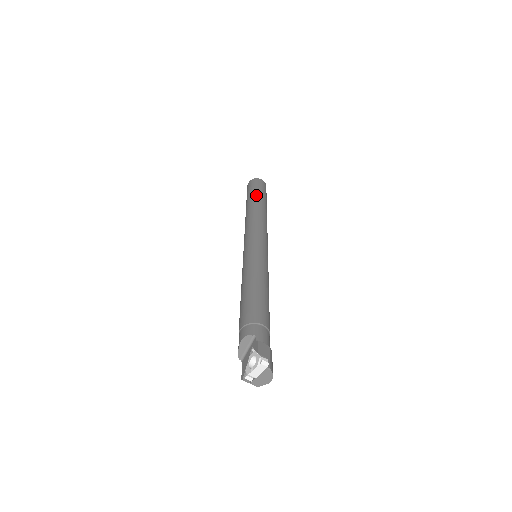
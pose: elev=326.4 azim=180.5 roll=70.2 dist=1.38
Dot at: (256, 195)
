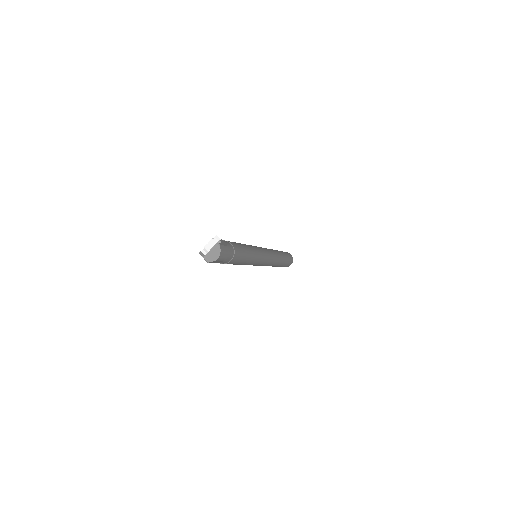
Dot at: occluded
